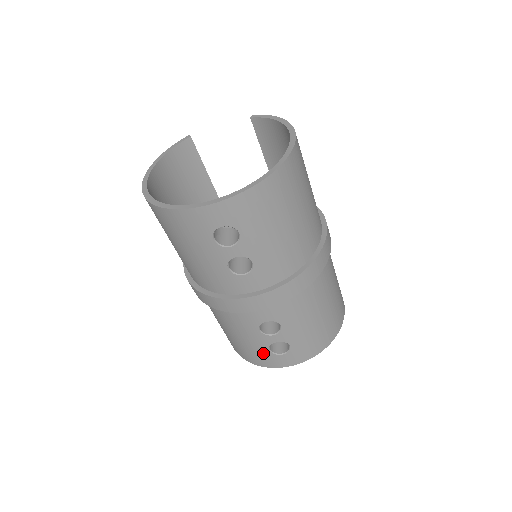
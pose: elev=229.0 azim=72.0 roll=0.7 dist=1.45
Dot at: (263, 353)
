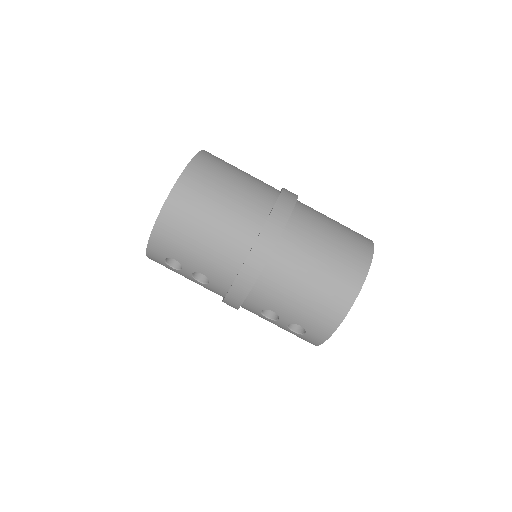
Dot at: (296, 335)
